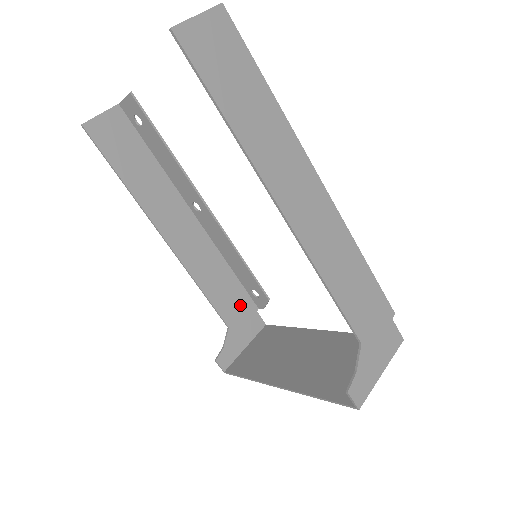
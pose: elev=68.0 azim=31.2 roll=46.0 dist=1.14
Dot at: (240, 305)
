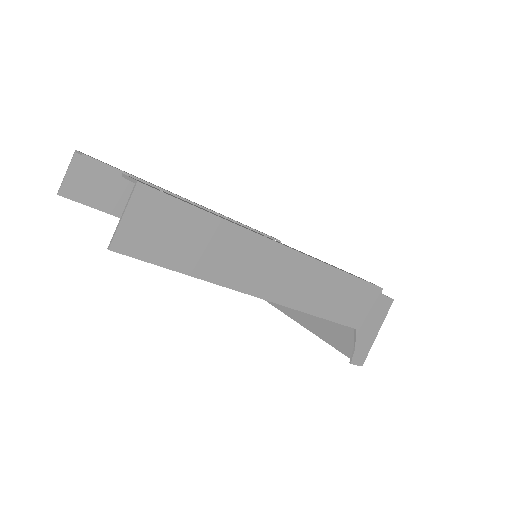
Dot at: occluded
